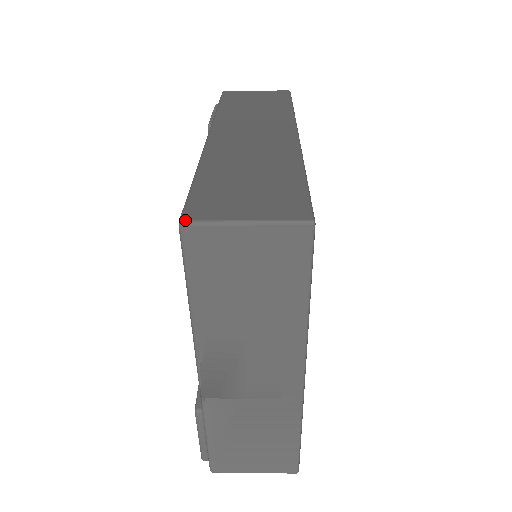
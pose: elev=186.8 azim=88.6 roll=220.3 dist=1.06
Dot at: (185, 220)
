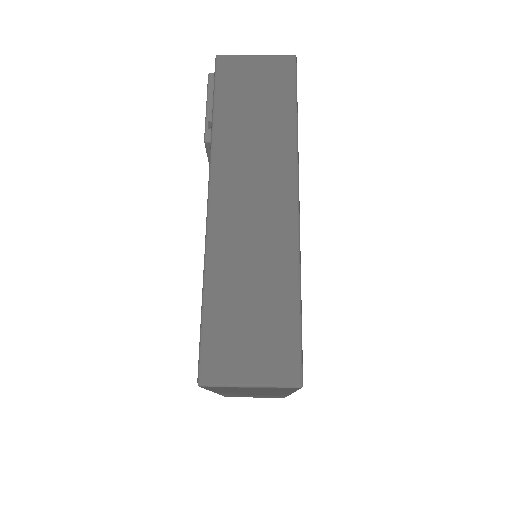
Dot at: (202, 384)
